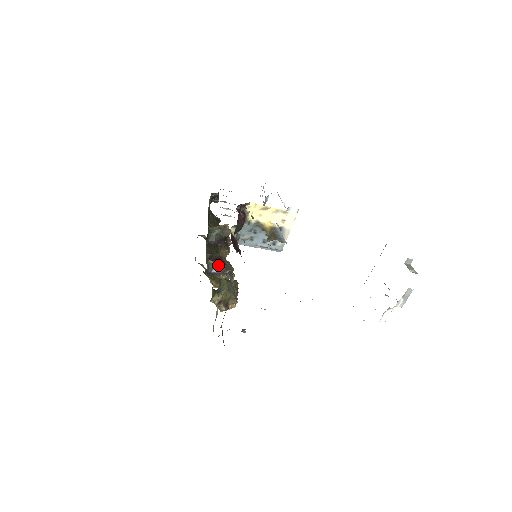
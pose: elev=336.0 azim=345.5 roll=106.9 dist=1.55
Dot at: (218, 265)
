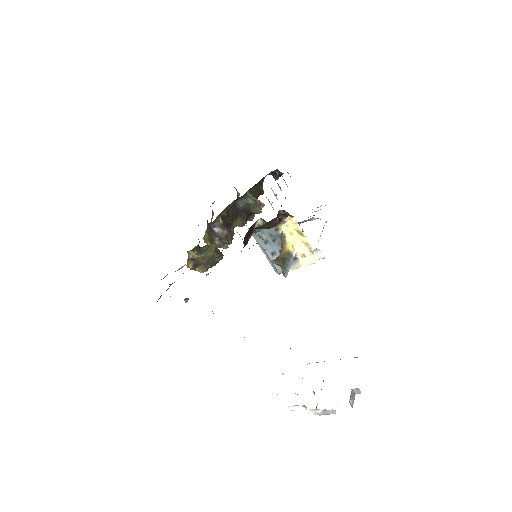
Dot at: (223, 228)
